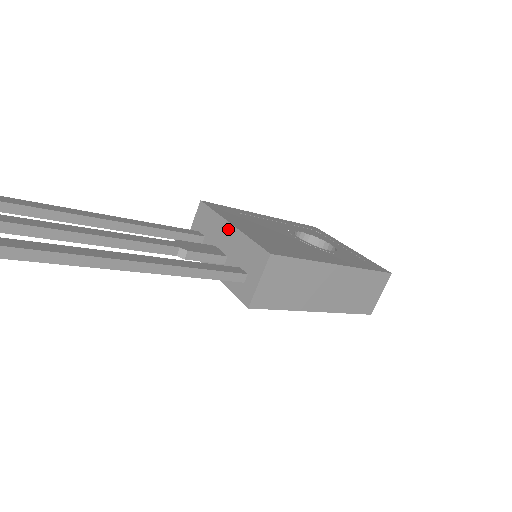
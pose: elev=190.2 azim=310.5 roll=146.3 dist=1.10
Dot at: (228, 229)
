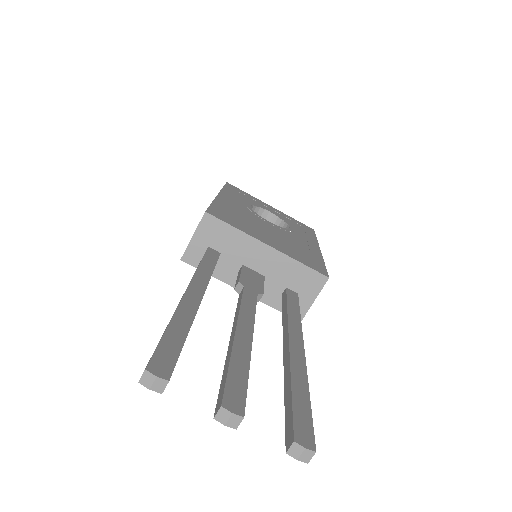
Dot at: (263, 250)
